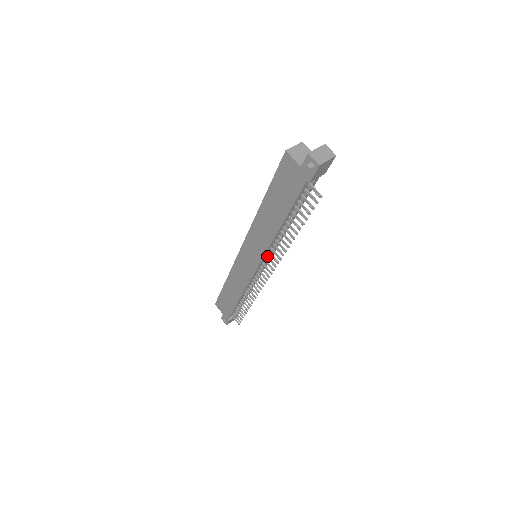
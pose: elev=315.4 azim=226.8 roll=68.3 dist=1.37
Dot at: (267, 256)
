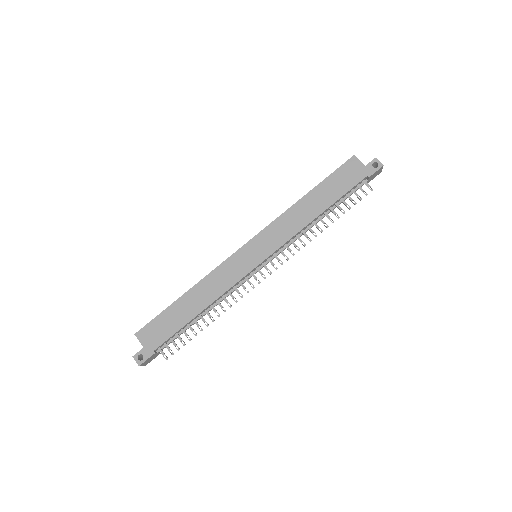
Dot at: (281, 249)
